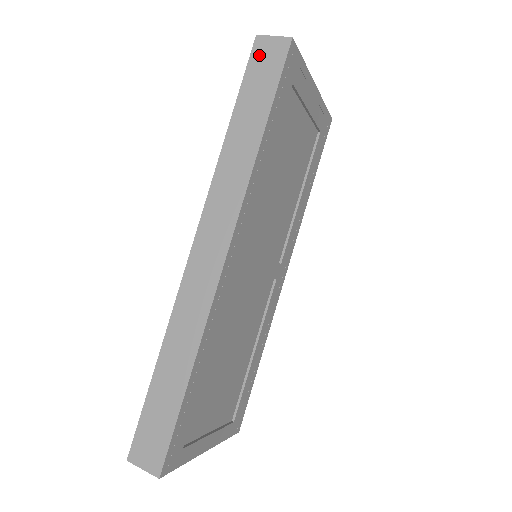
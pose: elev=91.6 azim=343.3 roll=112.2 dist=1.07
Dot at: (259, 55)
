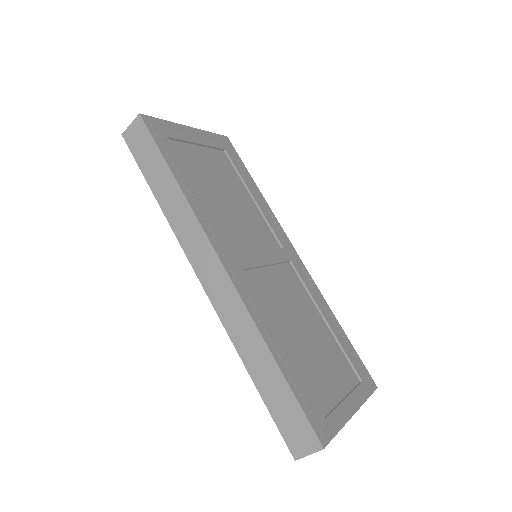
Dot at: (133, 142)
